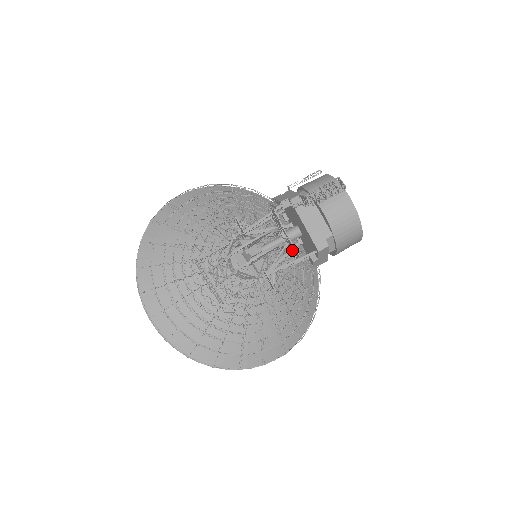
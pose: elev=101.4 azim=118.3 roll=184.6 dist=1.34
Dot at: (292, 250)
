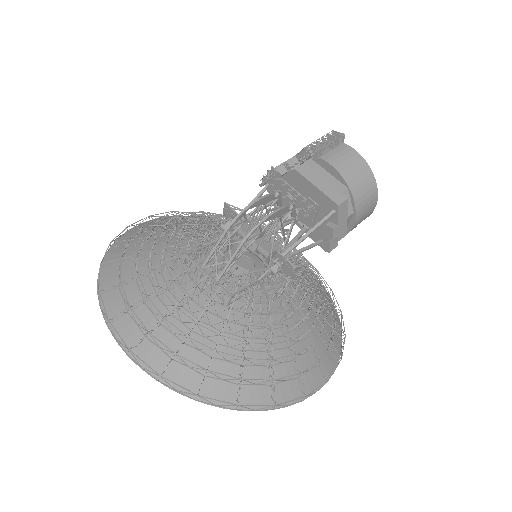
Dot at: (305, 214)
